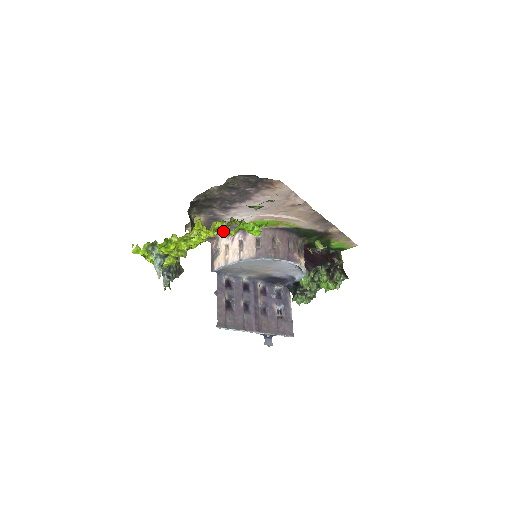
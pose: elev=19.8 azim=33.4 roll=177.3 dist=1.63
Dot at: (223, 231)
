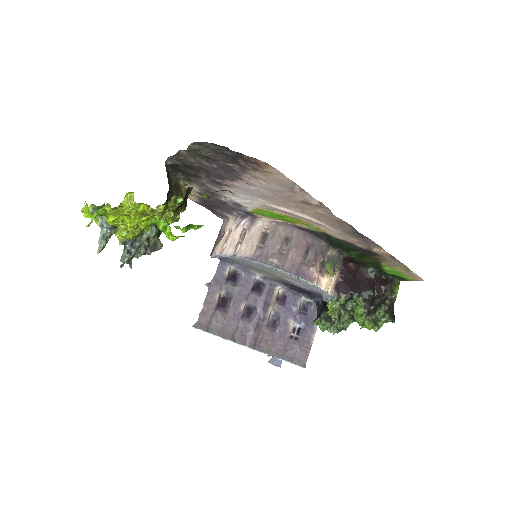
Dot at: (136, 219)
